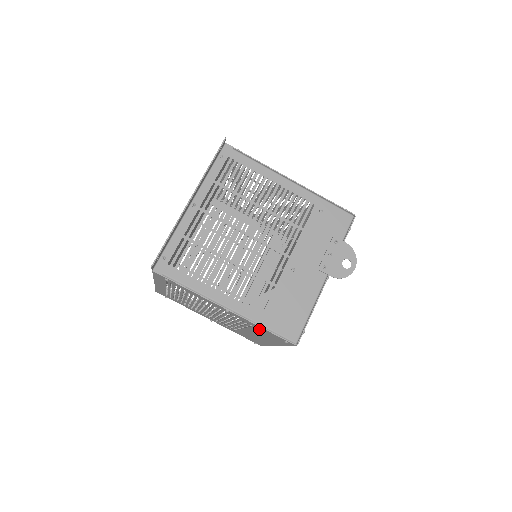
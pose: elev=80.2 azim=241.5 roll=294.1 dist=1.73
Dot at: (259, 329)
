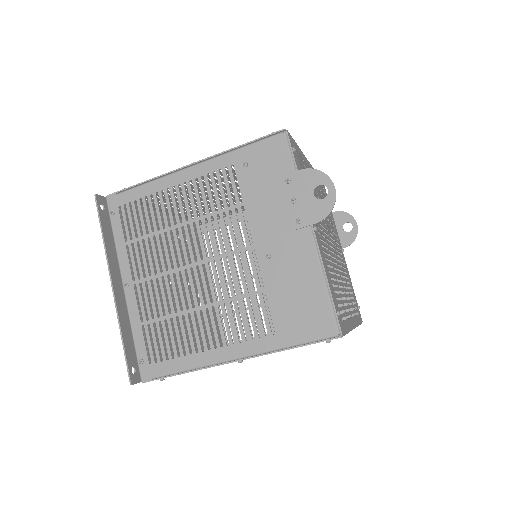
Dot at: occluded
